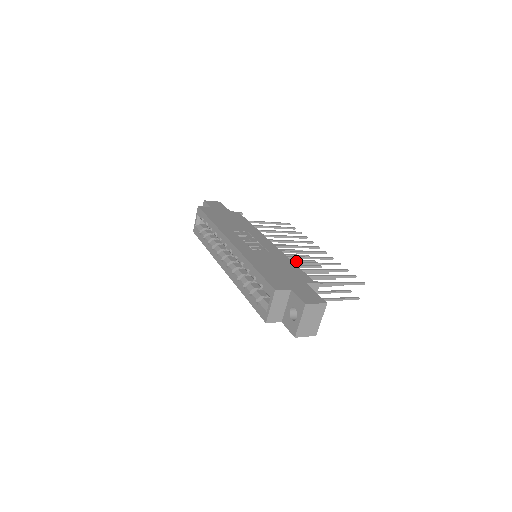
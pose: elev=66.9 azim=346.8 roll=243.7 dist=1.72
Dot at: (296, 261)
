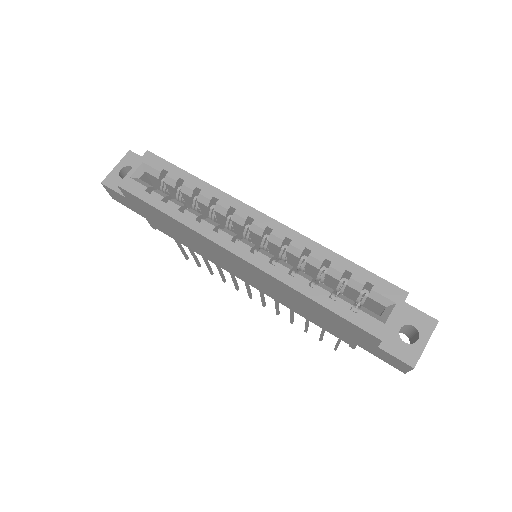
Dot at: (249, 288)
